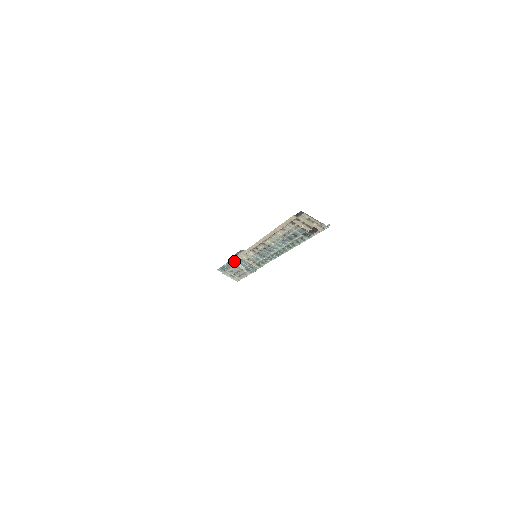
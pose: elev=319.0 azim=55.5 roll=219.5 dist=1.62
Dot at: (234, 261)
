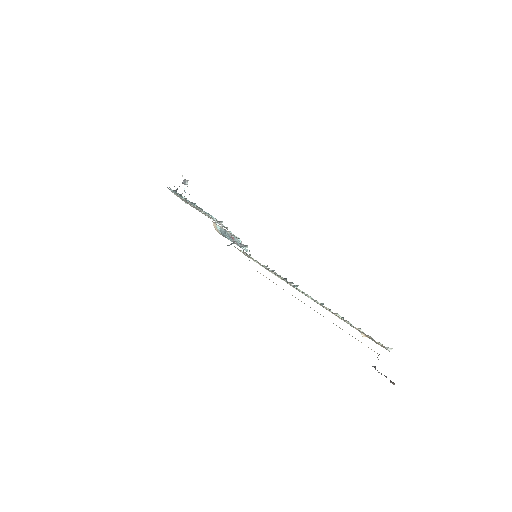
Dot at: (207, 213)
